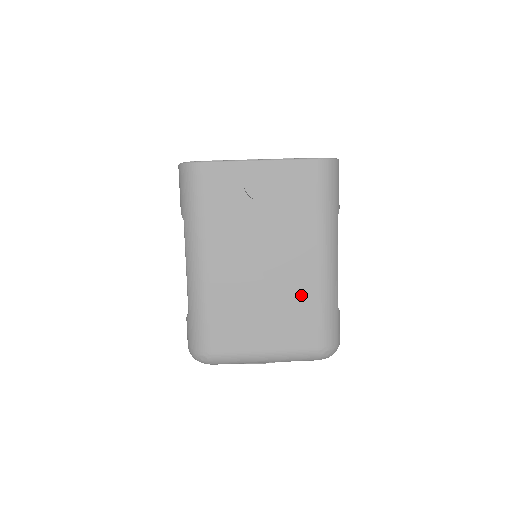
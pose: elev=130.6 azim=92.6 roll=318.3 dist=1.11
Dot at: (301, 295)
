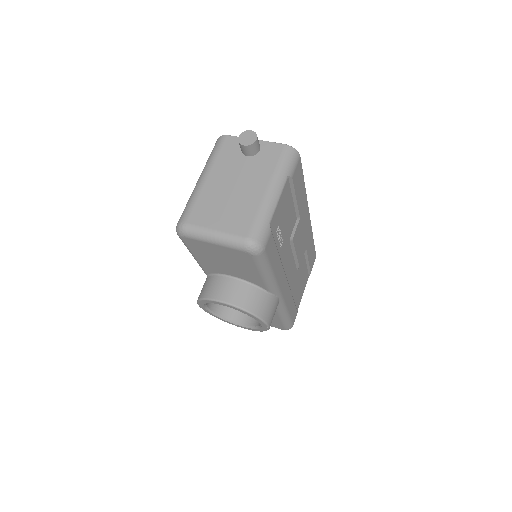
Dot at: (249, 205)
